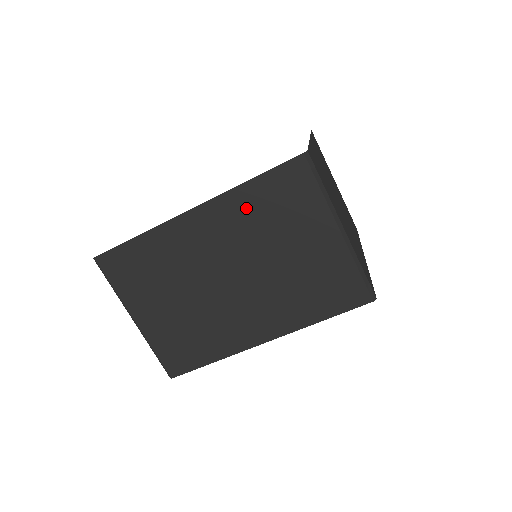
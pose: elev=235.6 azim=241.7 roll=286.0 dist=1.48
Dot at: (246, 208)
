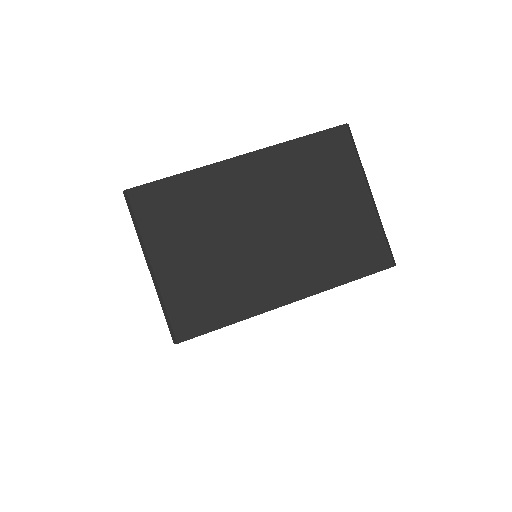
Dot at: occluded
